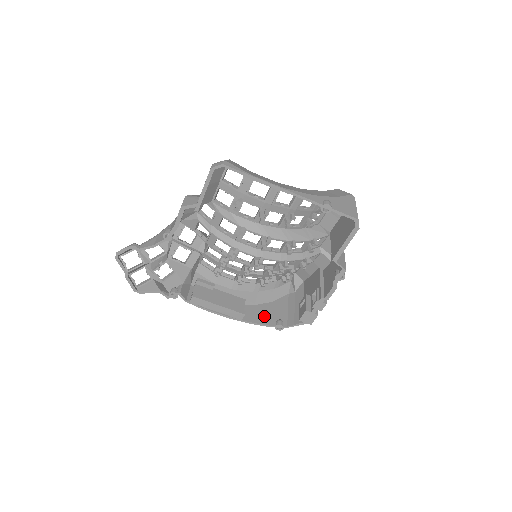
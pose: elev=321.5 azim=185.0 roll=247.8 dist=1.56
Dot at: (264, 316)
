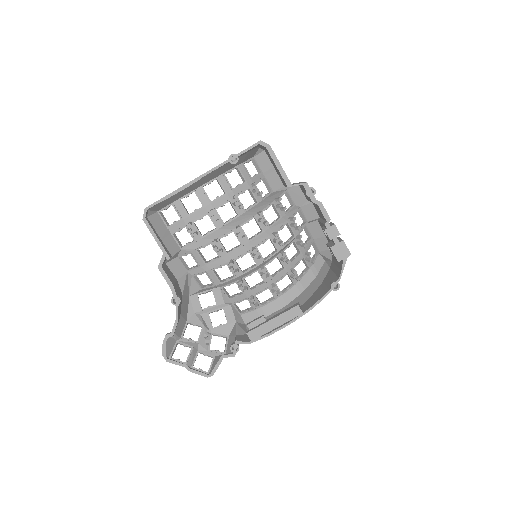
Dot at: (319, 295)
